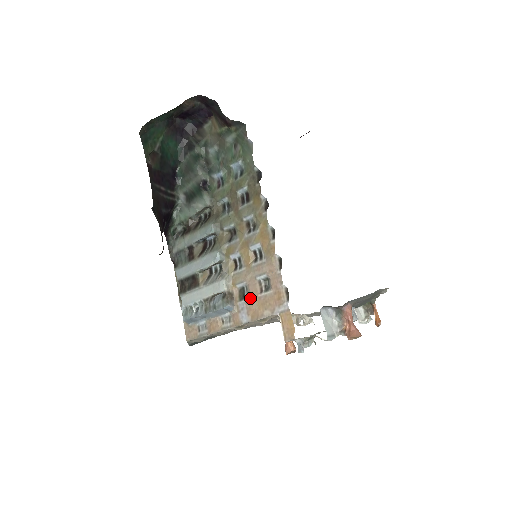
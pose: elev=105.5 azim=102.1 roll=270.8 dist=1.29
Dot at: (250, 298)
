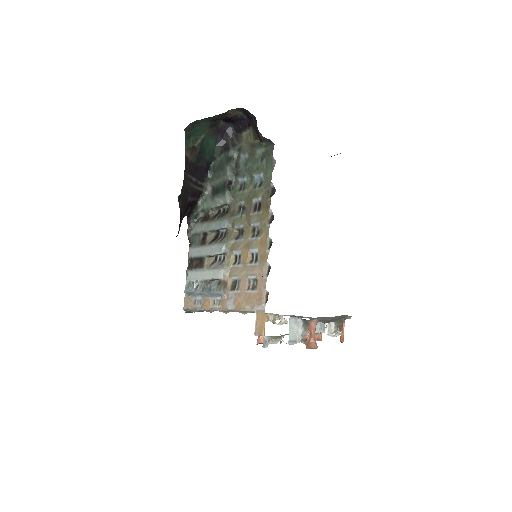
Dot at: (239, 291)
